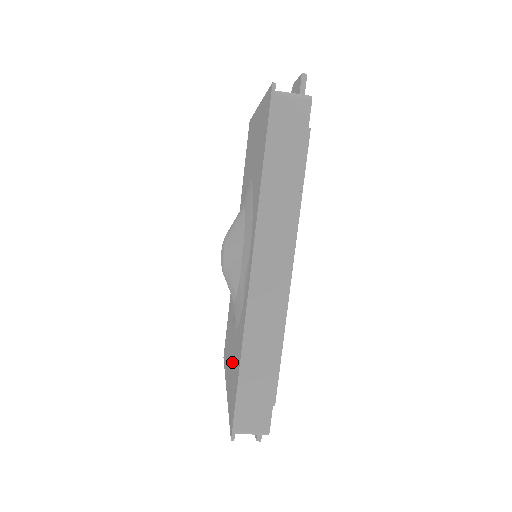
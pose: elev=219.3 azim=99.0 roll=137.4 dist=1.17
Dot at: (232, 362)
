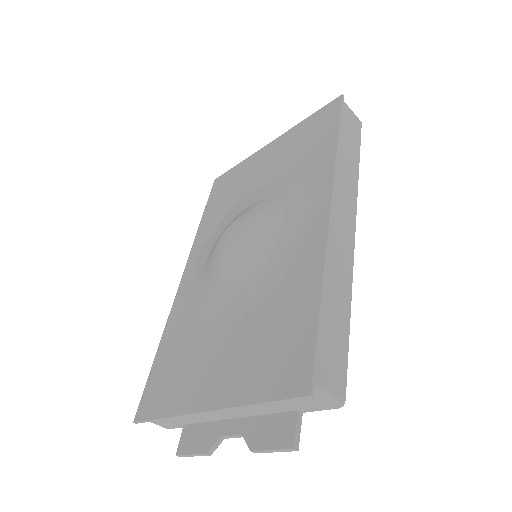
Dot at: (246, 345)
